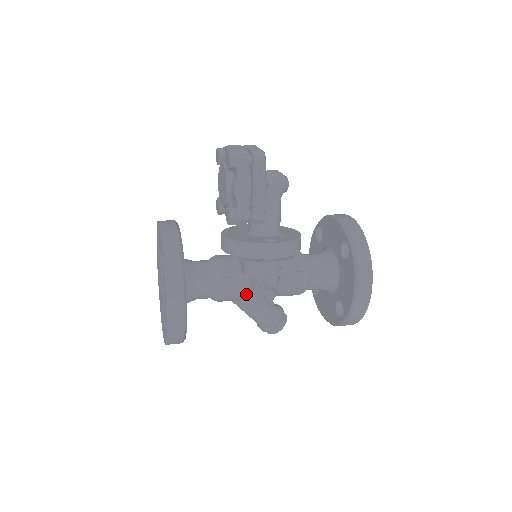
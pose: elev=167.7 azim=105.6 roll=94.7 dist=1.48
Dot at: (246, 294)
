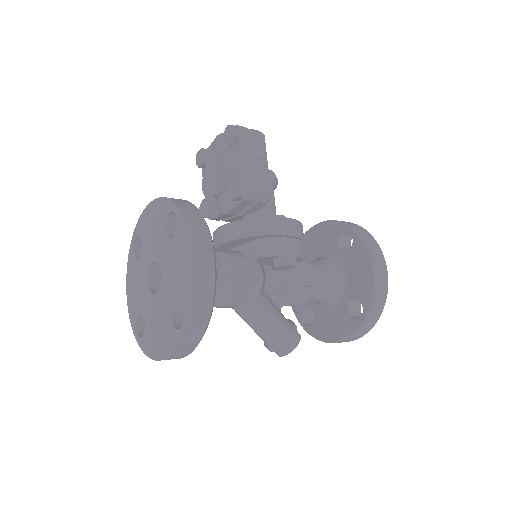
Dot at: (259, 289)
